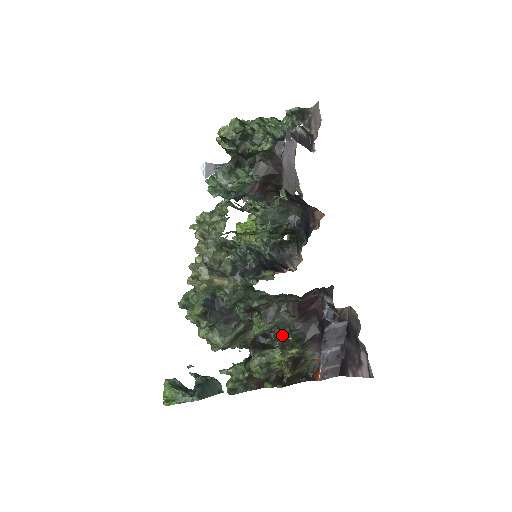
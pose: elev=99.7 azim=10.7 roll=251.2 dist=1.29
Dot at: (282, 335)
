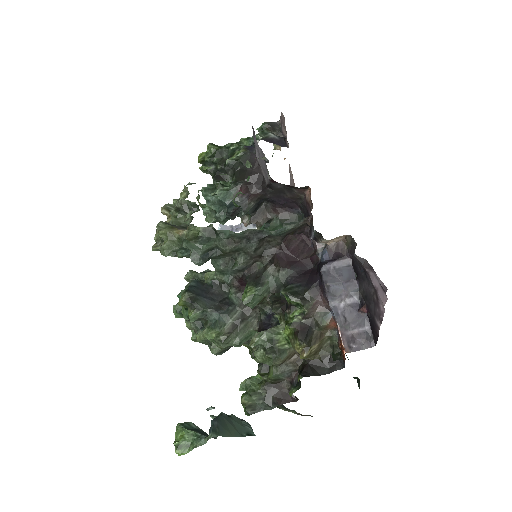
Dot at: (278, 299)
